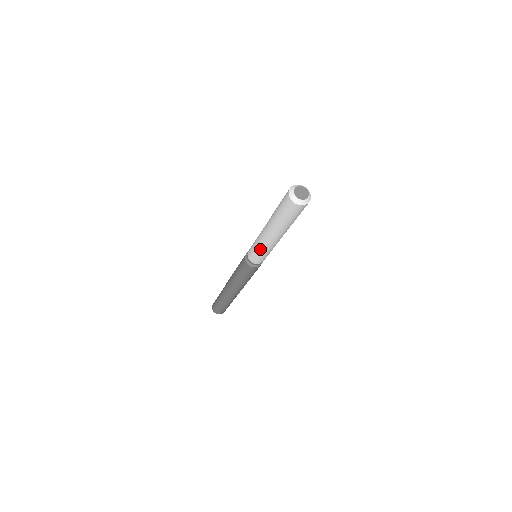
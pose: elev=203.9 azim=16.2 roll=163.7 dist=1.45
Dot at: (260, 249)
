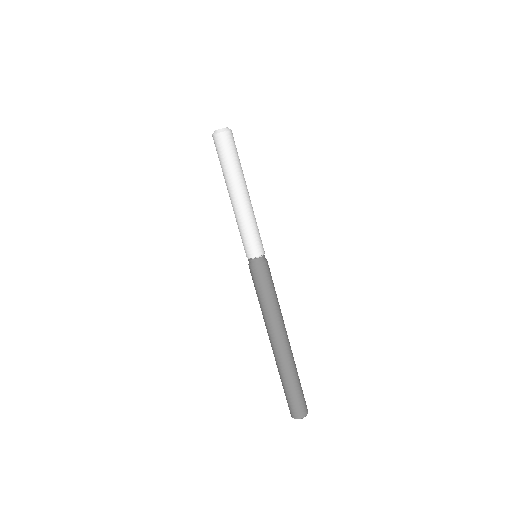
Dot at: (249, 226)
